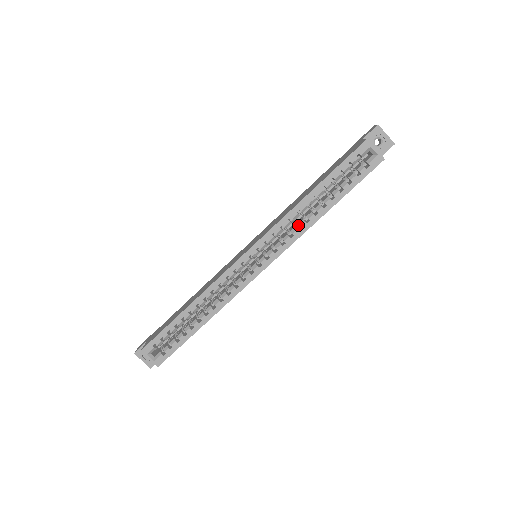
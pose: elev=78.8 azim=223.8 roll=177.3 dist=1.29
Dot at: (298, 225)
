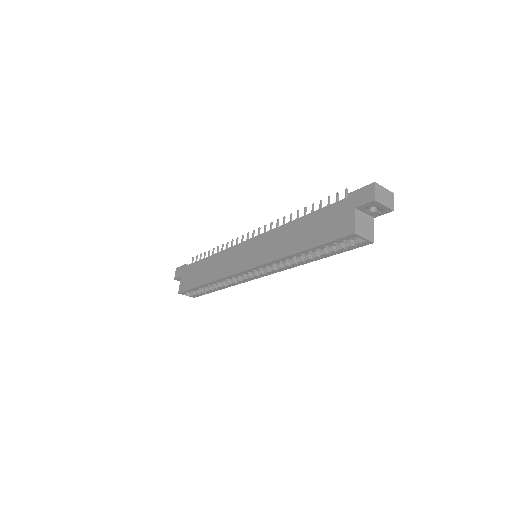
Dot at: (289, 260)
